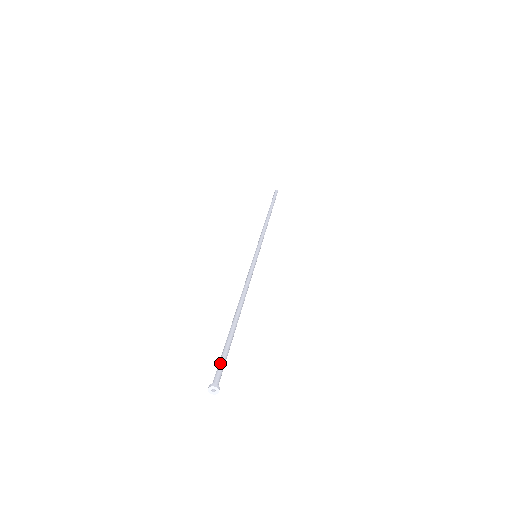
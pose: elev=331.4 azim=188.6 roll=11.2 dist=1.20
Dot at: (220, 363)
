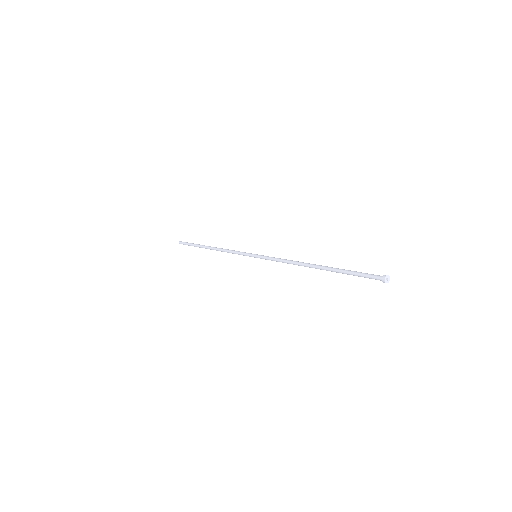
Dot at: (364, 274)
